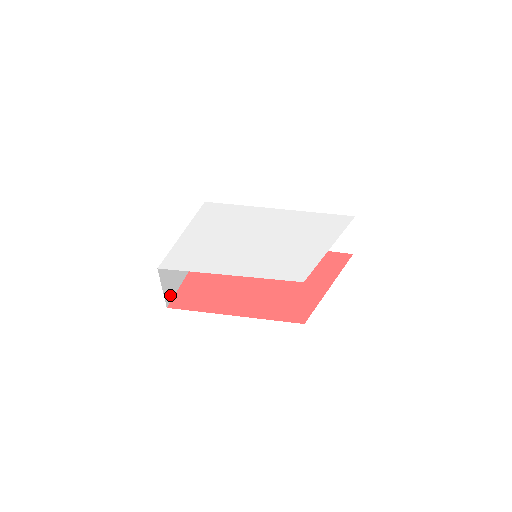
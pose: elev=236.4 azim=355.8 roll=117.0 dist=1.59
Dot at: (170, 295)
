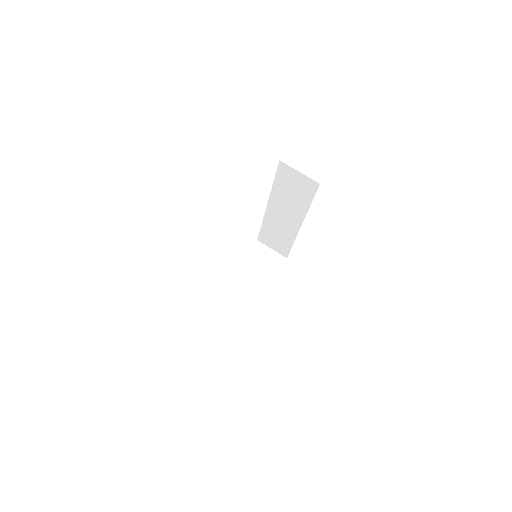
Dot at: (234, 327)
